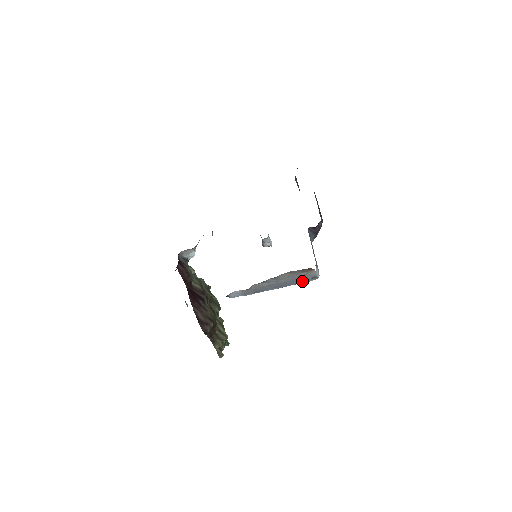
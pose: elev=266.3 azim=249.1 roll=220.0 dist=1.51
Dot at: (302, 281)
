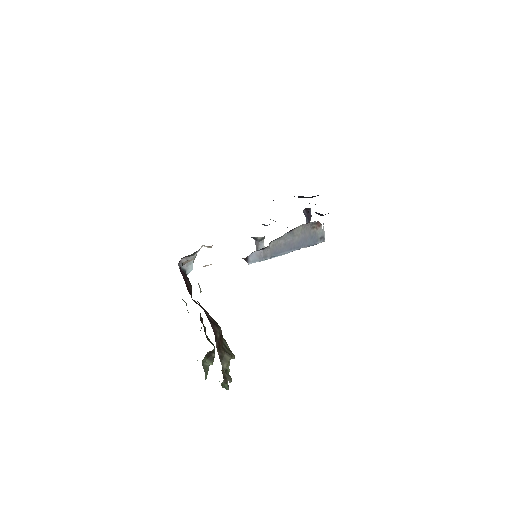
Dot at: (312, 242)
